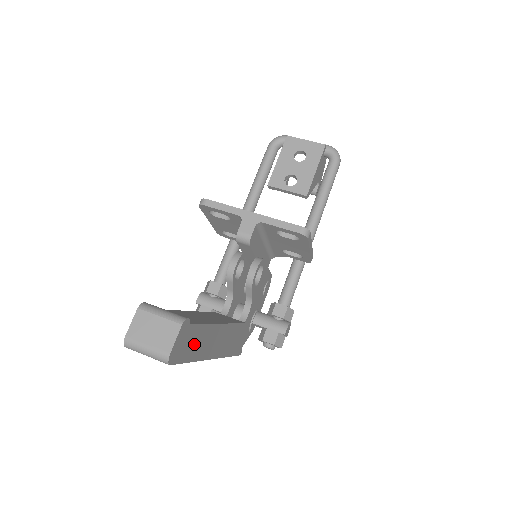
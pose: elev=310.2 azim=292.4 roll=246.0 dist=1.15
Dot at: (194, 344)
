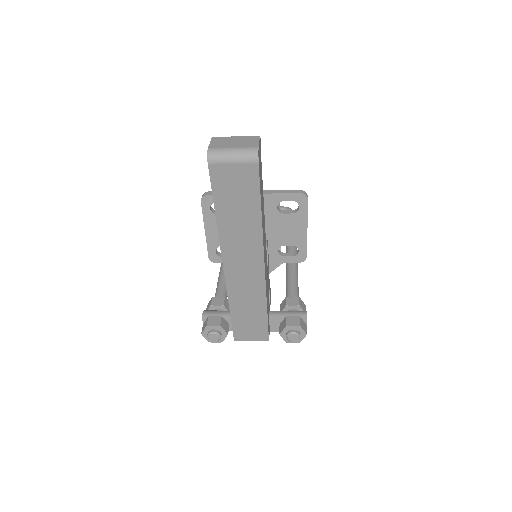
Dot at: (261, 192)
